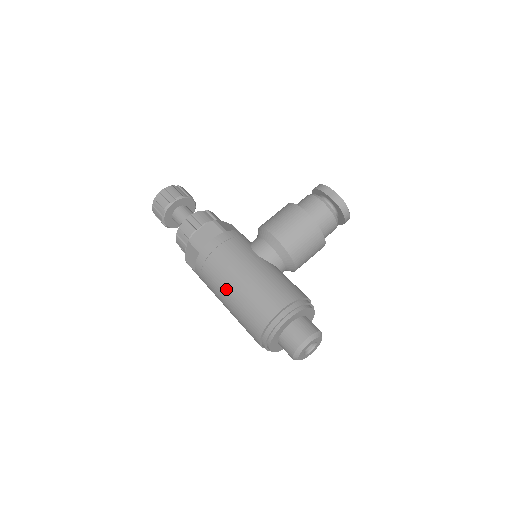
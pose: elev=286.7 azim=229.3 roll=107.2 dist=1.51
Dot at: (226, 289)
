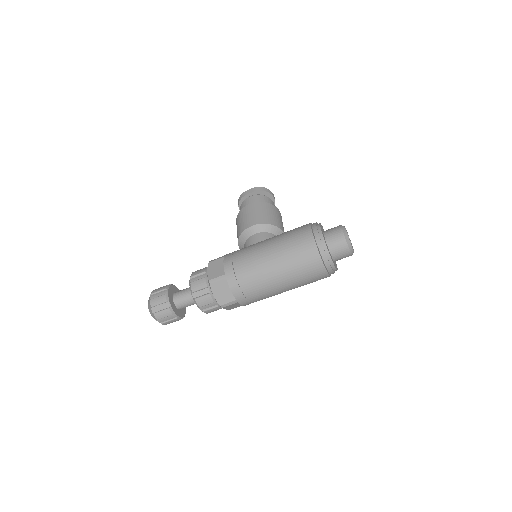
Dot at: (268, 268)
